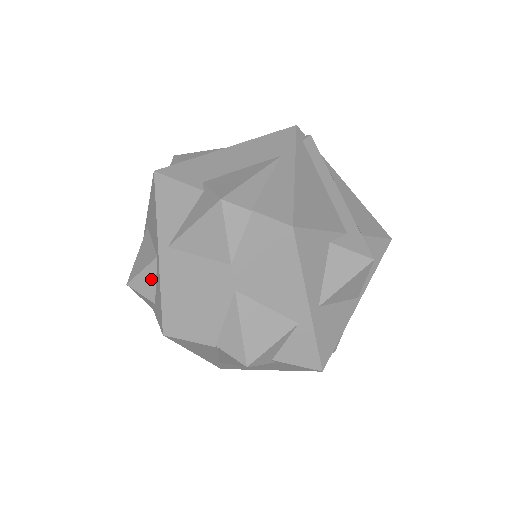
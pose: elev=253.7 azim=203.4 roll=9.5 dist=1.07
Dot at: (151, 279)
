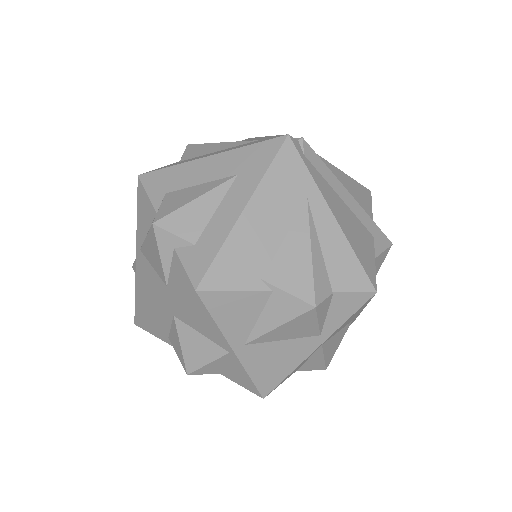
Dot at: (221, 365)
